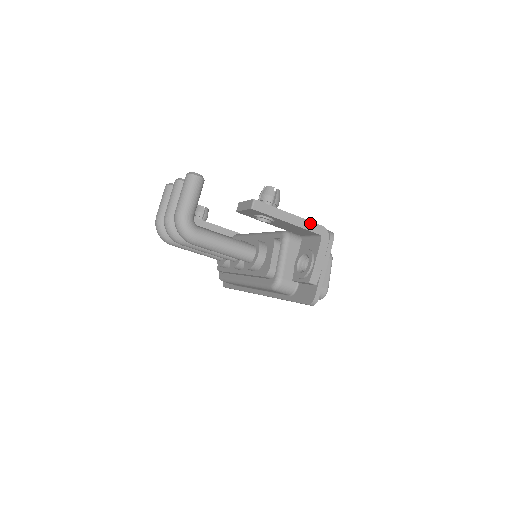
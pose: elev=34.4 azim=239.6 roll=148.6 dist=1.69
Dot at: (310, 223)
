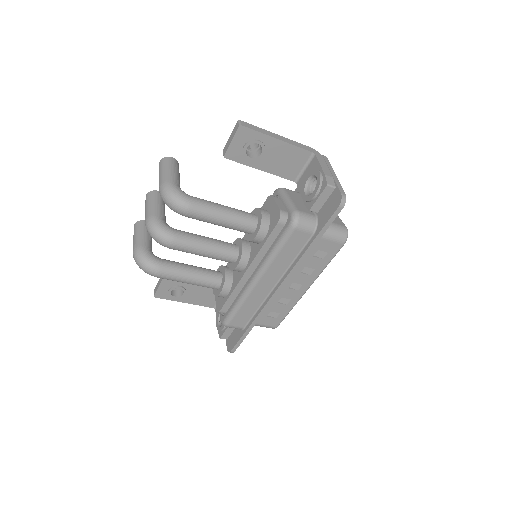
Dot at: (298, 144)
